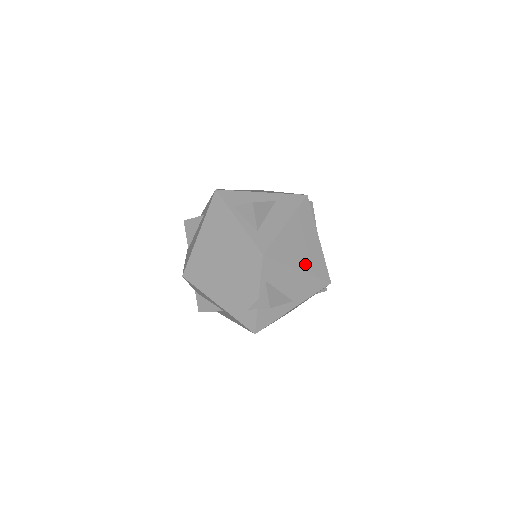
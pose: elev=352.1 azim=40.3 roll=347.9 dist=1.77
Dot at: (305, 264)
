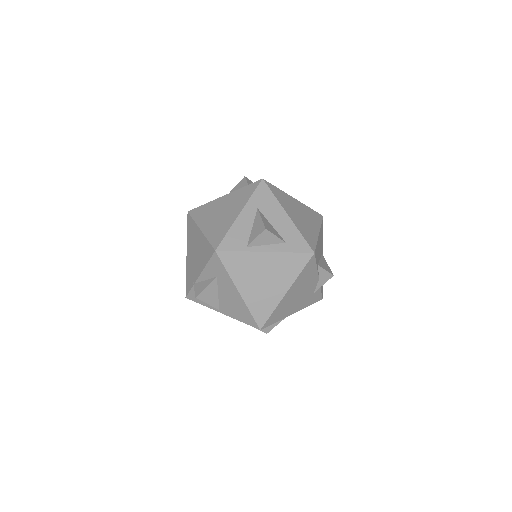
Dot at: (314, 225)
